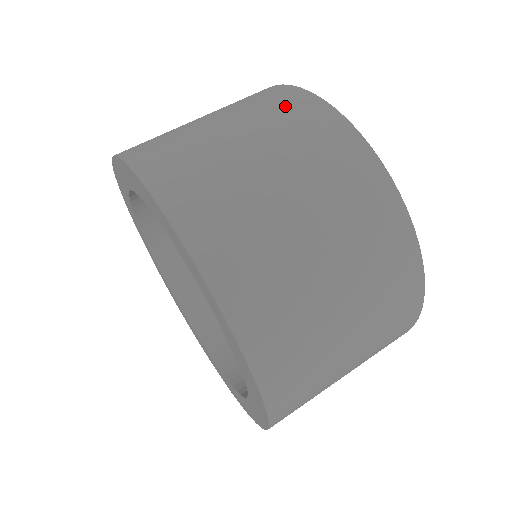
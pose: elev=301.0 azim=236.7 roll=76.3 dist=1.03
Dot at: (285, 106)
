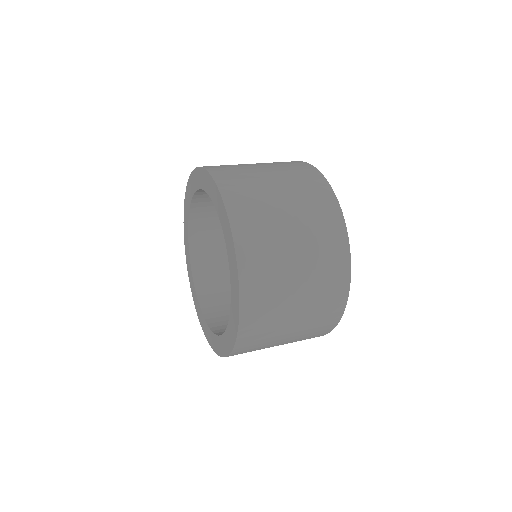
Dot at: occluded
